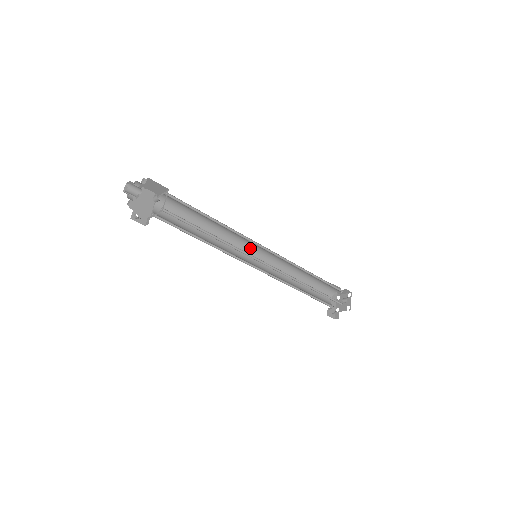
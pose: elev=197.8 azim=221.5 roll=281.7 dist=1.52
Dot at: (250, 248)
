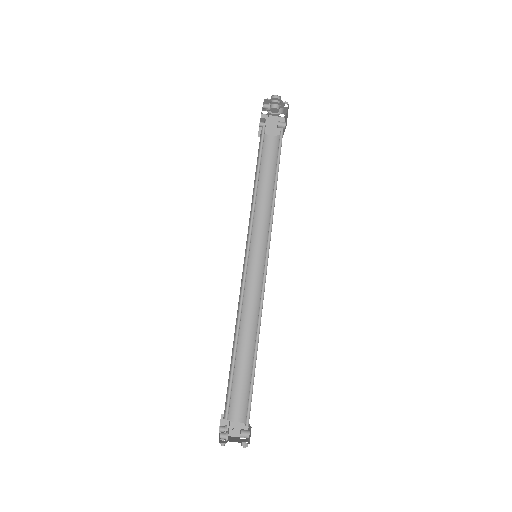
Dot at: (249, 251)
